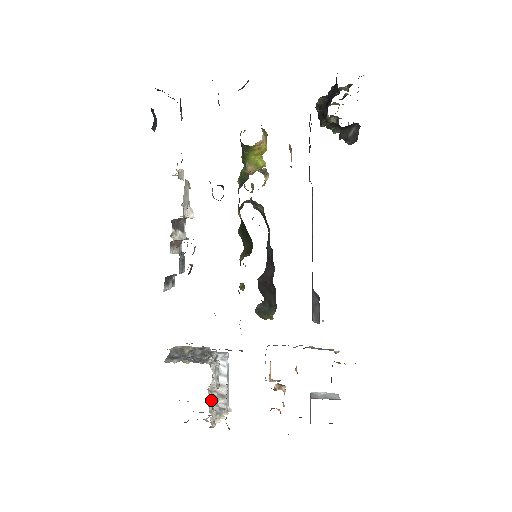
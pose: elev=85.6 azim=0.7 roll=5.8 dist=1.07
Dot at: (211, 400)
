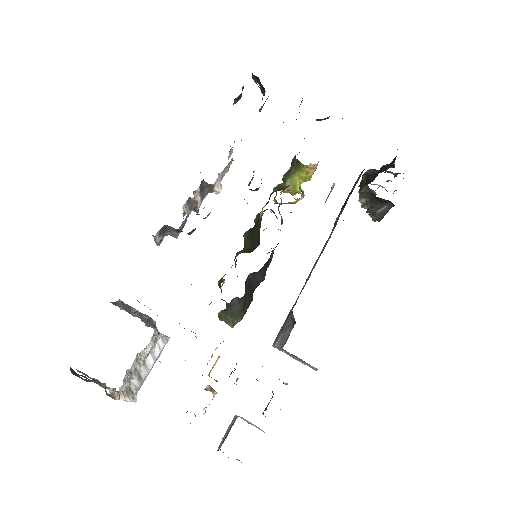
Dot at: (132, 368)
